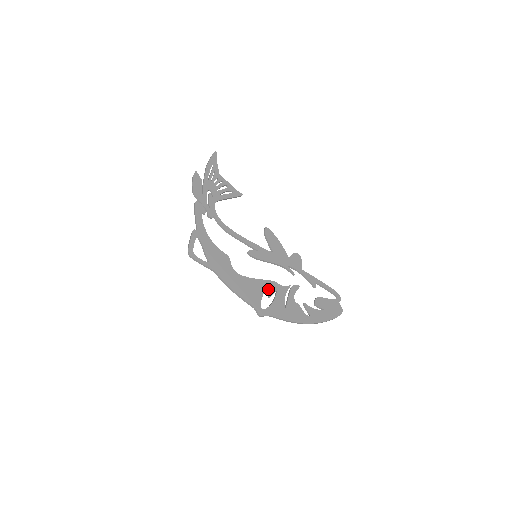
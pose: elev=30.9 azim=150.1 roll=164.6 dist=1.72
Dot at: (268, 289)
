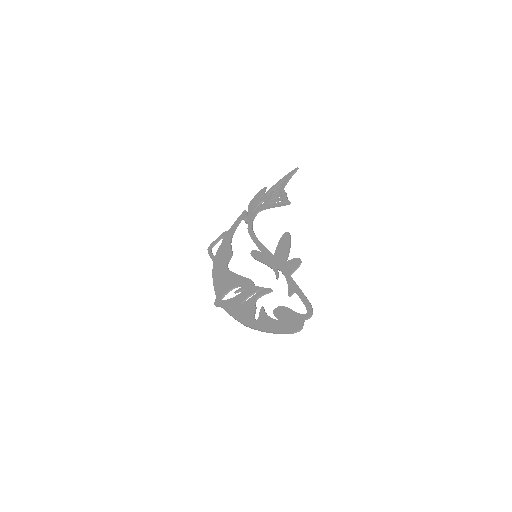
Dot at: (242, 286)
